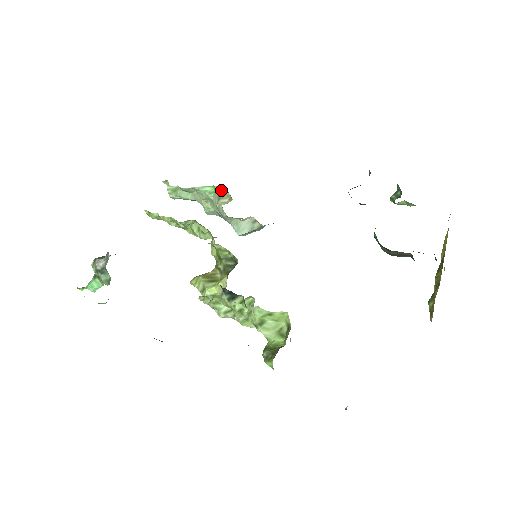
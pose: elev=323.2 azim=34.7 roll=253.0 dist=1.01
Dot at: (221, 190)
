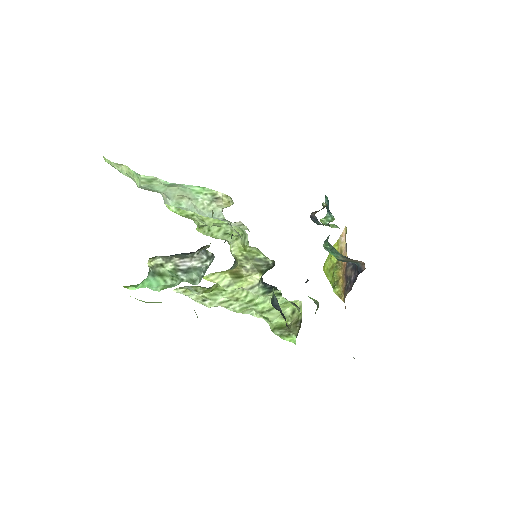
Dot at: (215, 193)
